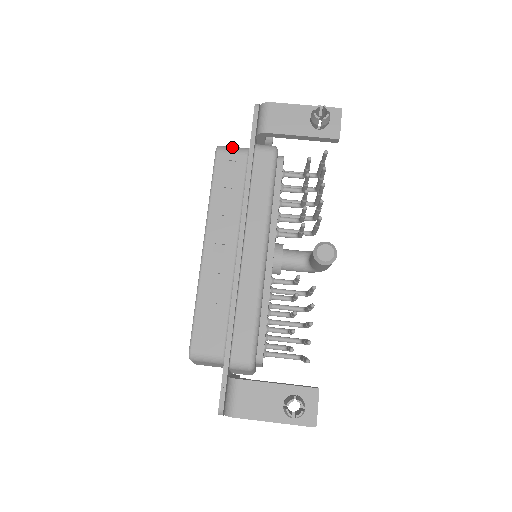
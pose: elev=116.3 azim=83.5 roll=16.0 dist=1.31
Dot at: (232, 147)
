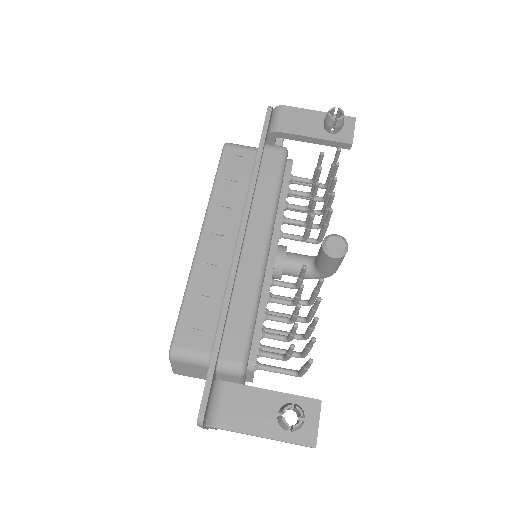
Dot at: (241, 145)
